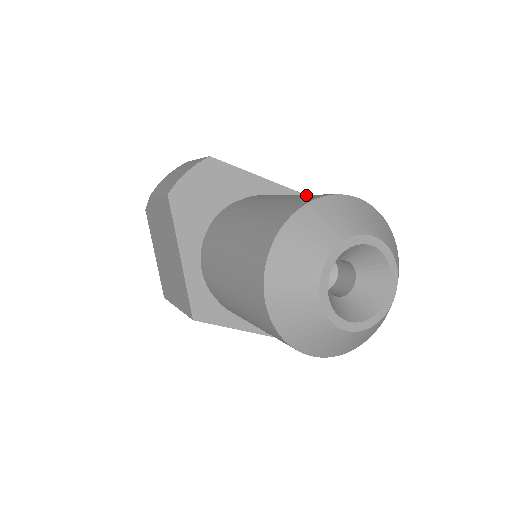
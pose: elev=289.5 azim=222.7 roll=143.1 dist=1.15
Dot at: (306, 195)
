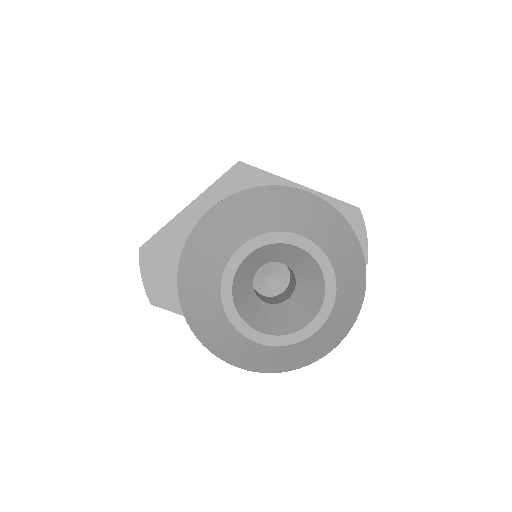
Dot at: occluded
